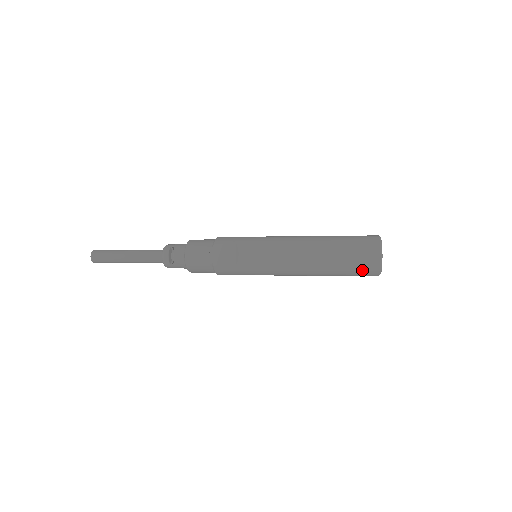
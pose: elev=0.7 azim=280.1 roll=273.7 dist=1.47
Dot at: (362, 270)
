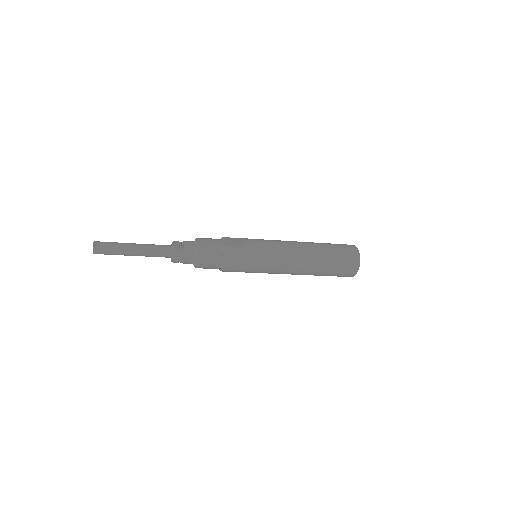
Dot at: (346, 257)
